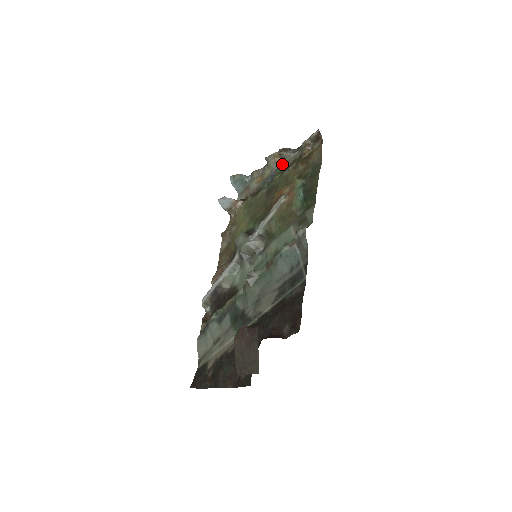
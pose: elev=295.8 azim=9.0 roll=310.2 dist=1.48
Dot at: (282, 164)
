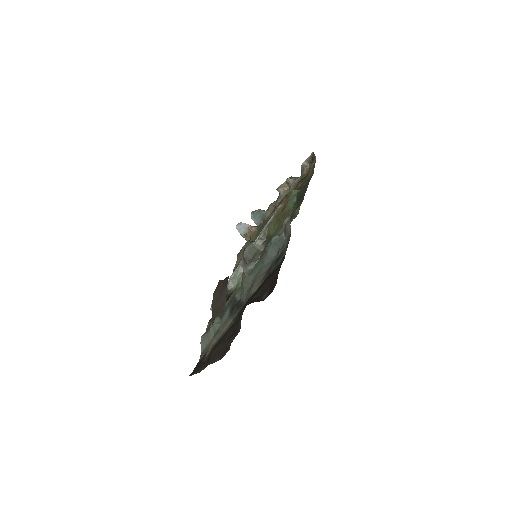
Dot at: (289, 190)
